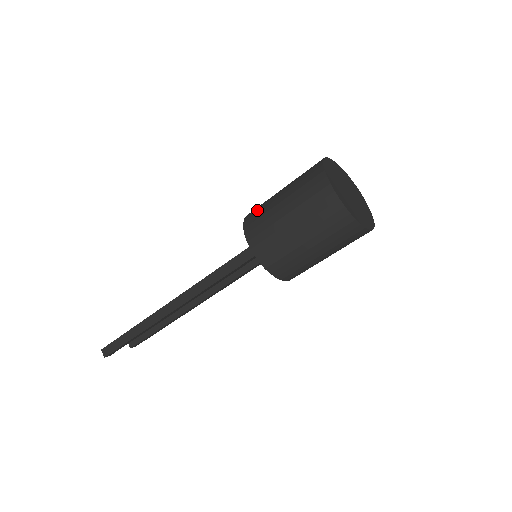
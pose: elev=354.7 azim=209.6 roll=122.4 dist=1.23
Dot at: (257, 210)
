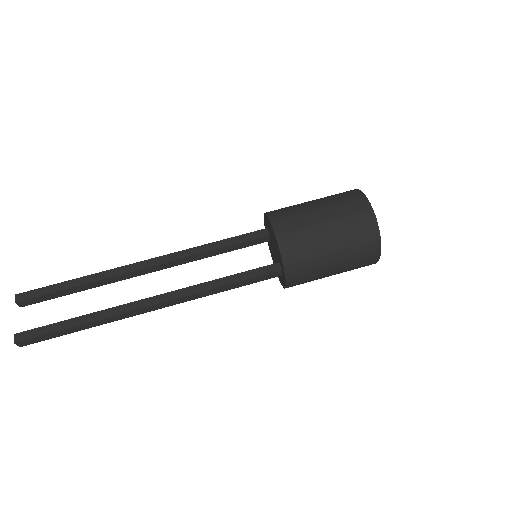
Dot at: (299, 248)
